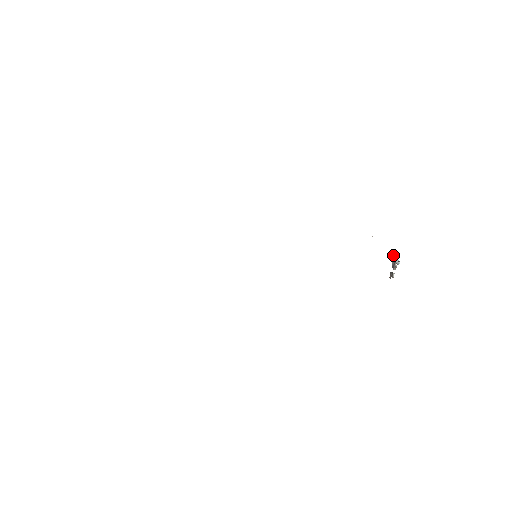
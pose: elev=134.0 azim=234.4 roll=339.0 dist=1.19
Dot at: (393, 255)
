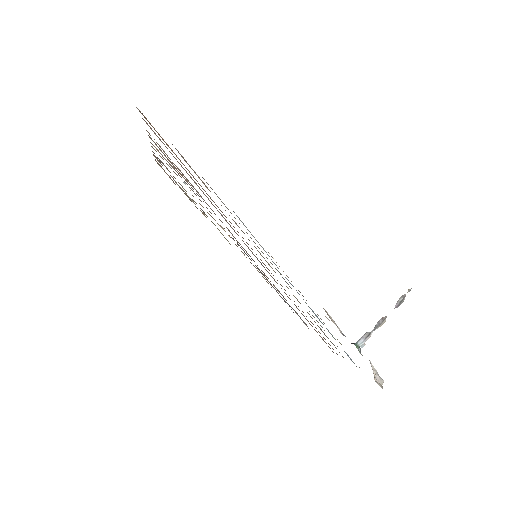
Dot at: (361, 339)
